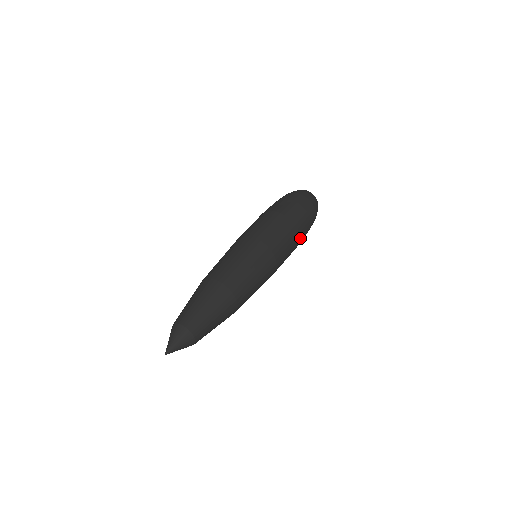
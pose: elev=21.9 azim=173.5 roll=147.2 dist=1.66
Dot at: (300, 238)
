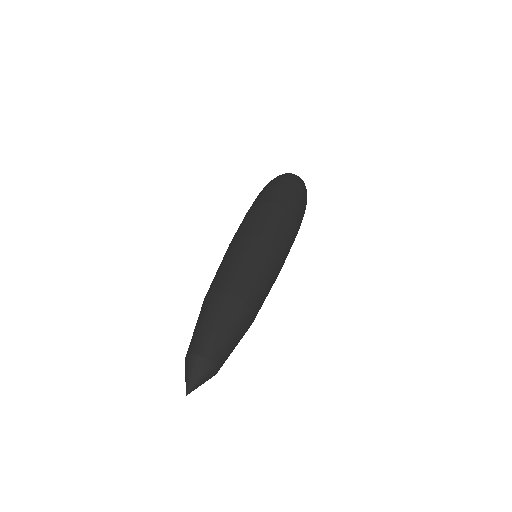
Dot at: occluded
